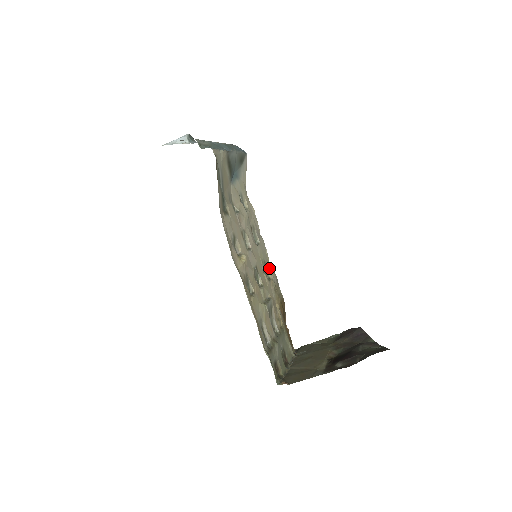
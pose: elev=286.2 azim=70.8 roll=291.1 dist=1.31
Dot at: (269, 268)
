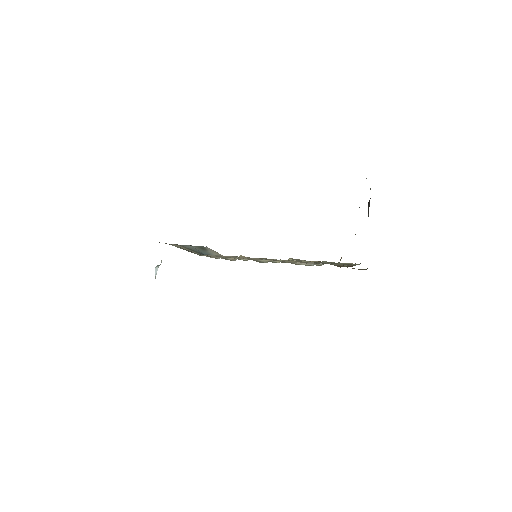
Dot at: occluded
